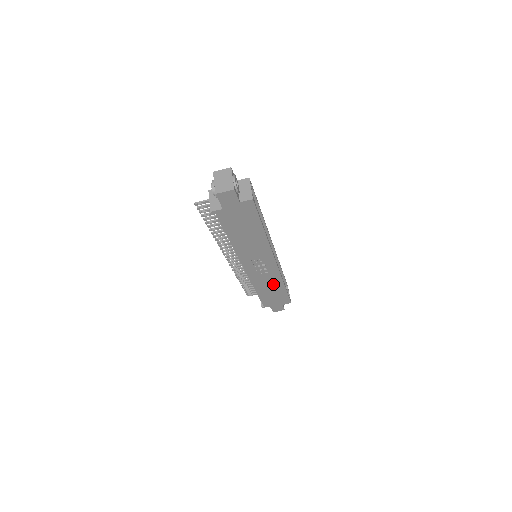
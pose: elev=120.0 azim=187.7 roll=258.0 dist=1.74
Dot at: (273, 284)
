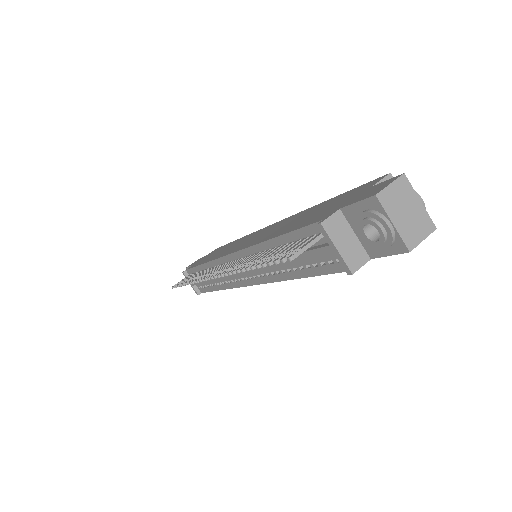
Dot at: occluded
